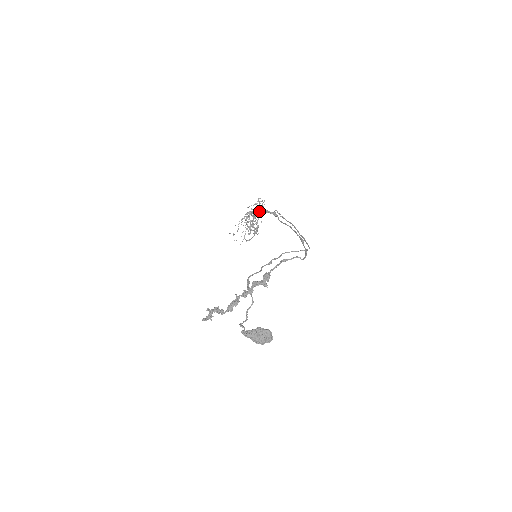
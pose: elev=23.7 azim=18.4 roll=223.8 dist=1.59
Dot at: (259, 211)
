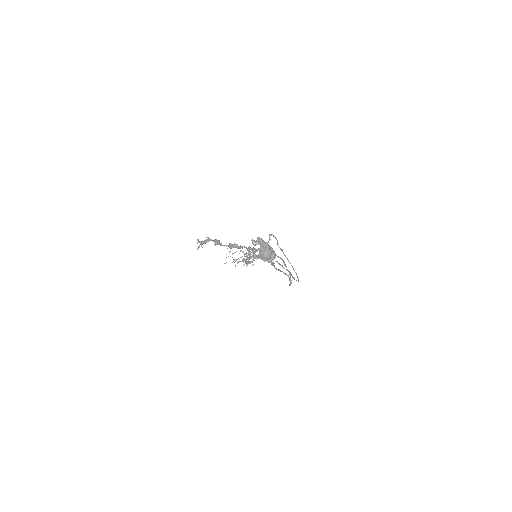
Dot at: occluded
